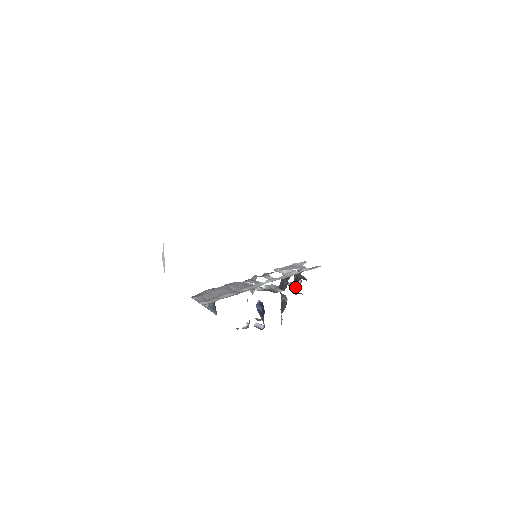
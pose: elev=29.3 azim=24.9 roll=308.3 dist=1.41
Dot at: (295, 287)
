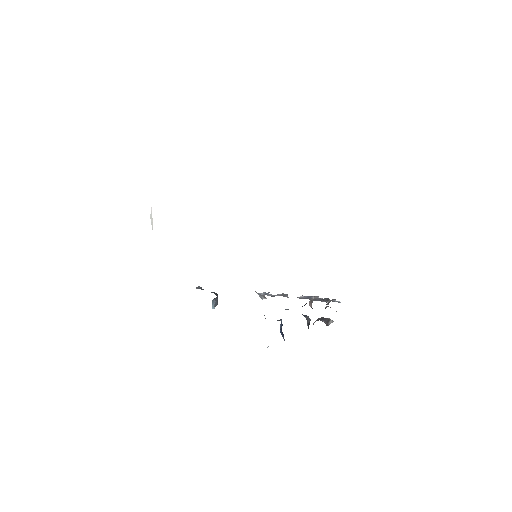
Dot at: occluded
